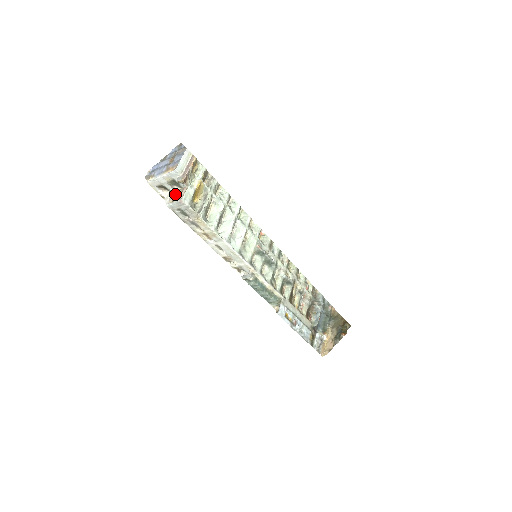
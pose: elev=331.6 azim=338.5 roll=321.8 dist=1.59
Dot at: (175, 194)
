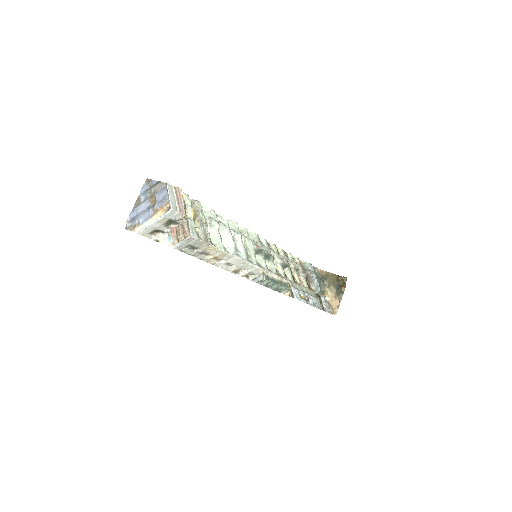
Dot at: (176, 233)
